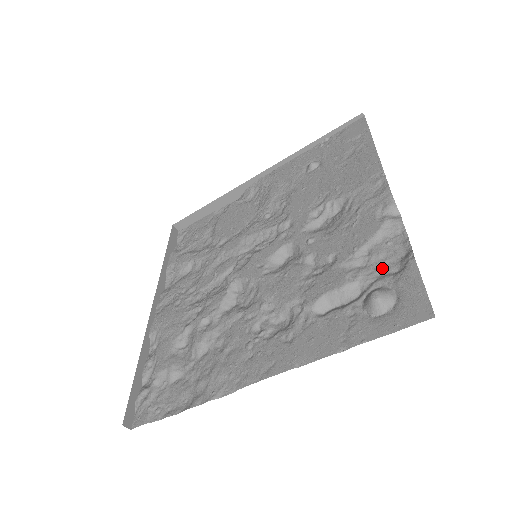
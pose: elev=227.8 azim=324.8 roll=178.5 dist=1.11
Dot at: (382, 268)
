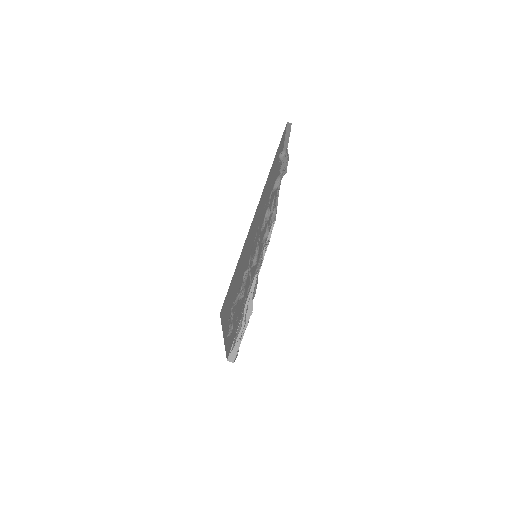
Dot at: occluded
